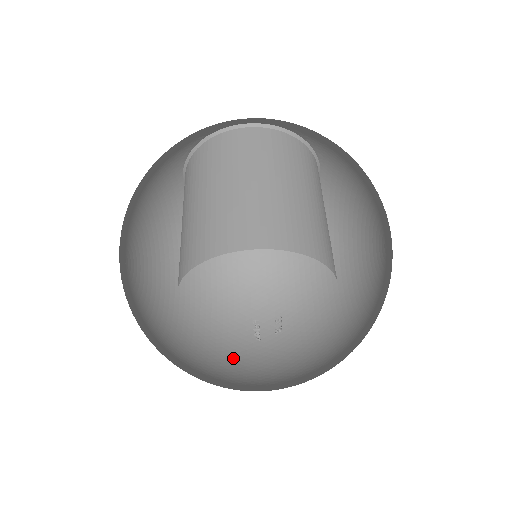
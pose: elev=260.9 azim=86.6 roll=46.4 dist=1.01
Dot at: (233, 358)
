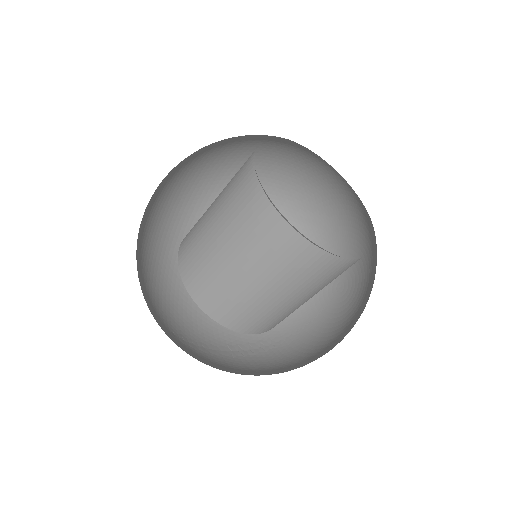
Dot at: (201, 212)
